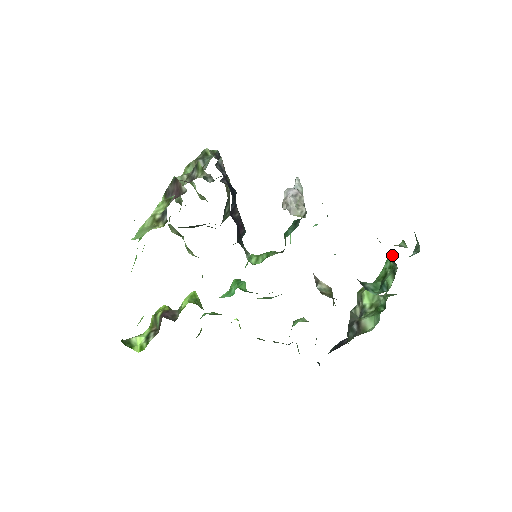
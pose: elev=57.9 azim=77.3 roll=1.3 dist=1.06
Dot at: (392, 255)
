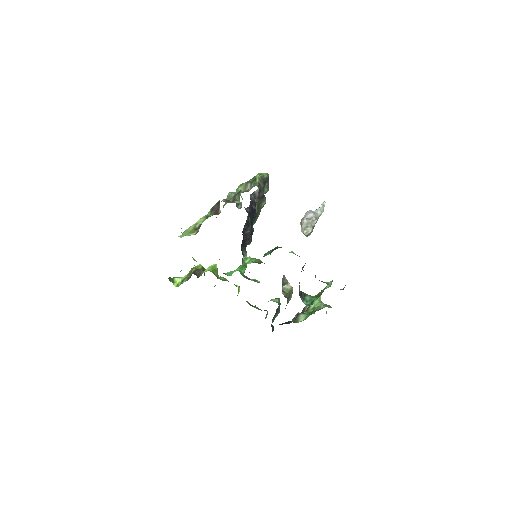
Dot at: (328, 285)
